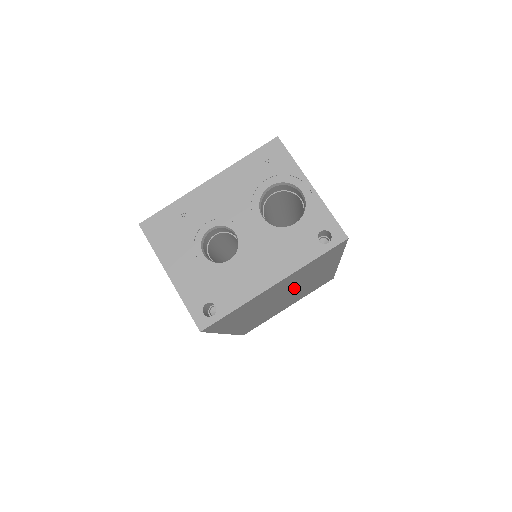
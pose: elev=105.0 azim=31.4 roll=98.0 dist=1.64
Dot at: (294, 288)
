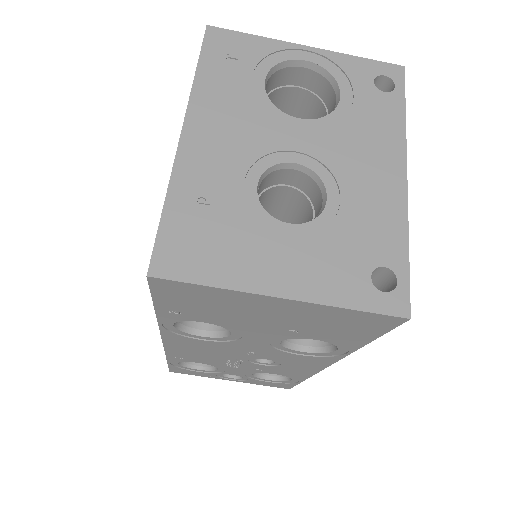
Dot at: occluded
